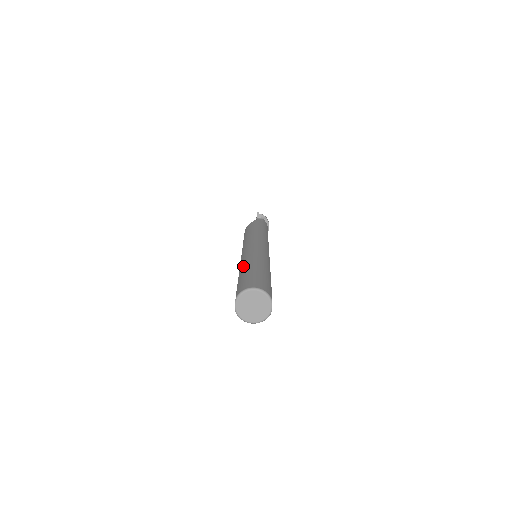
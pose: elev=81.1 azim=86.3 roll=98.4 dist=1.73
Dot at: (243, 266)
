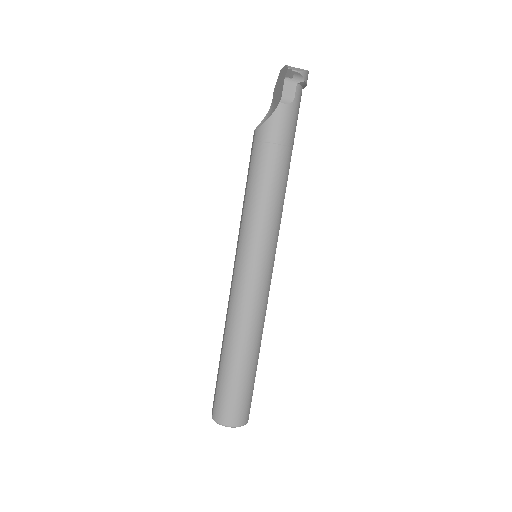
Dot at: (228, 346)
